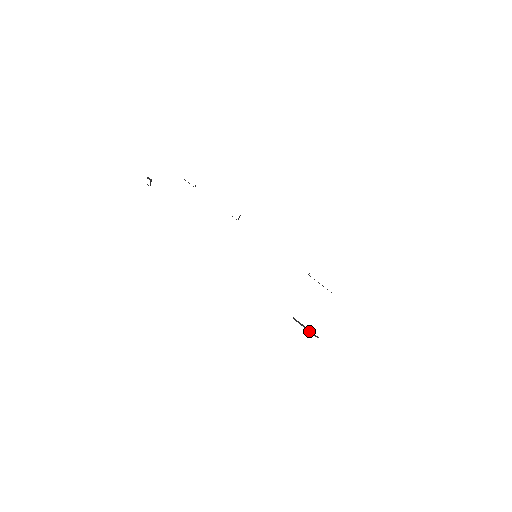
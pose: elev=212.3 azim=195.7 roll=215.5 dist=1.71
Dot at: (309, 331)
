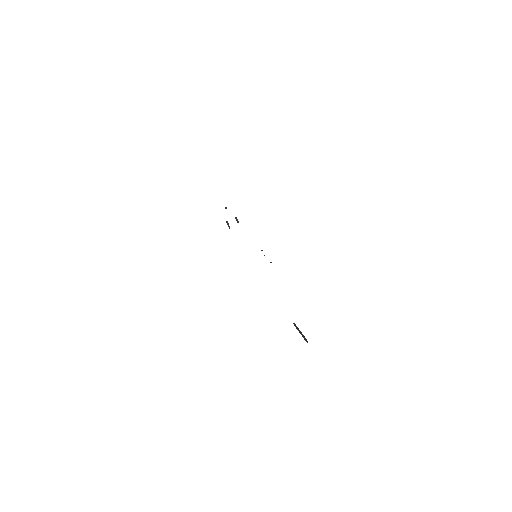
Dot at: (302, 335)
